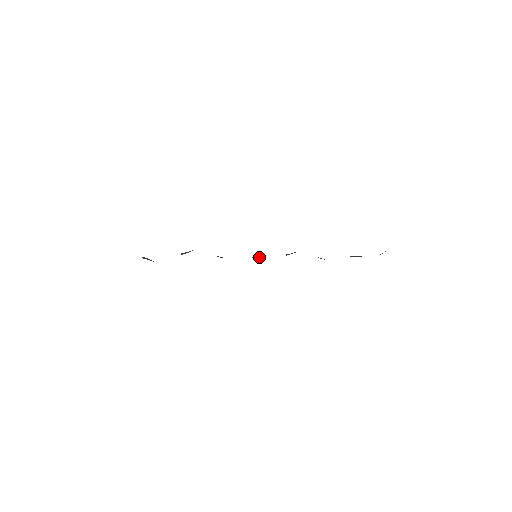
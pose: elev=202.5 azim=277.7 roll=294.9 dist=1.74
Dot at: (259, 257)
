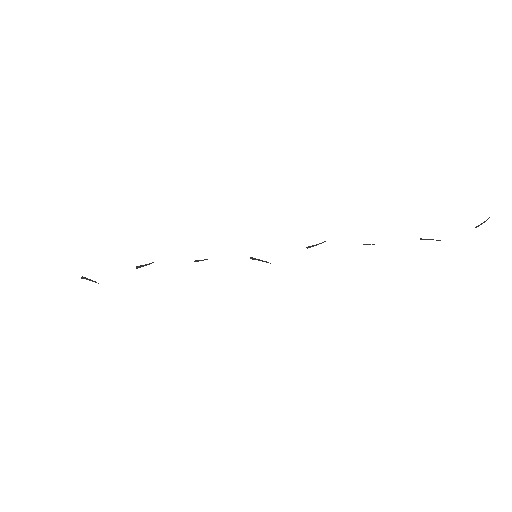
Dot at: (260, 260)
